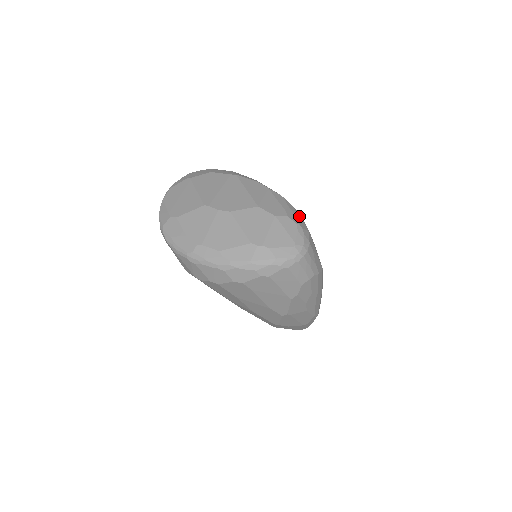
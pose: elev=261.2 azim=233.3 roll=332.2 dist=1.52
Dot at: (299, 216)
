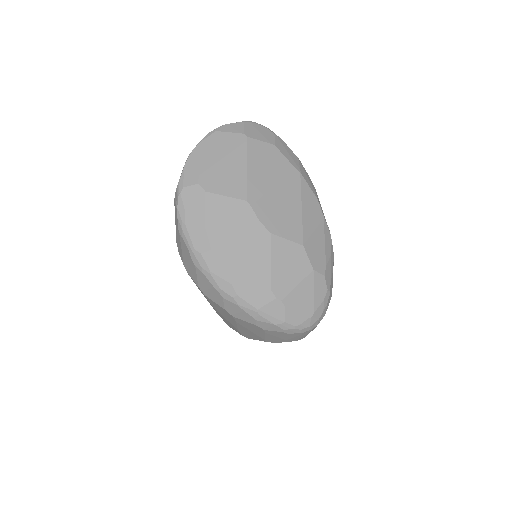
Dot at: occluded
